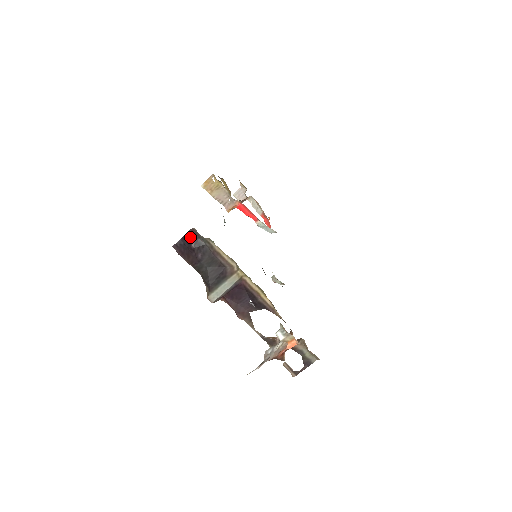
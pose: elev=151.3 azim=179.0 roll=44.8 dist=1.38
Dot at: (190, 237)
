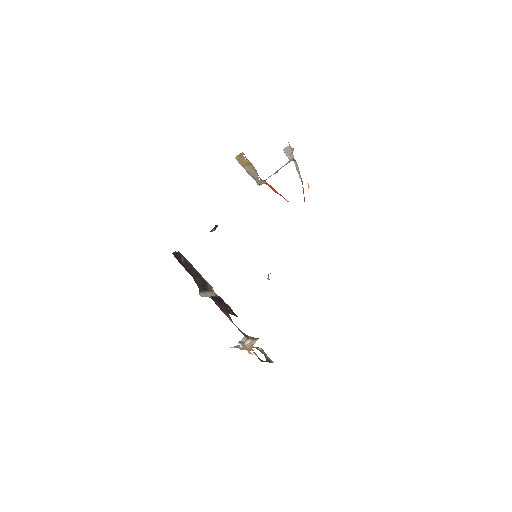
Dot at: (180, 255)
